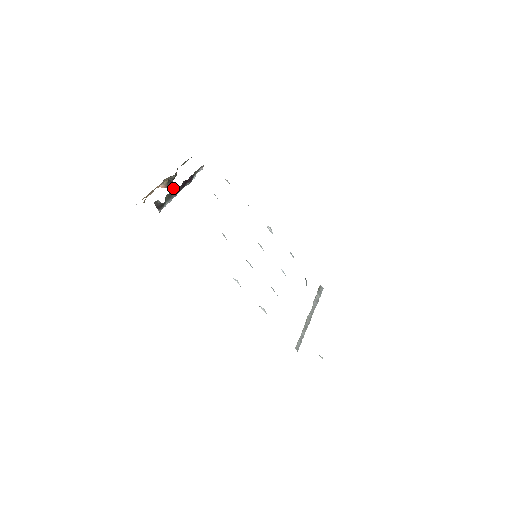
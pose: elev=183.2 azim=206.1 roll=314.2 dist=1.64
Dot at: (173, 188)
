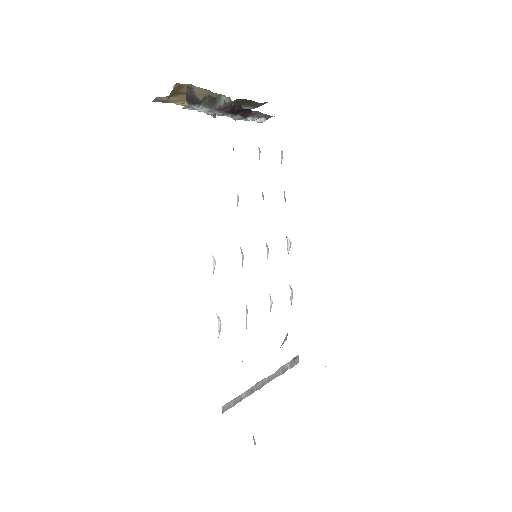
Dot at: (221, 98)
